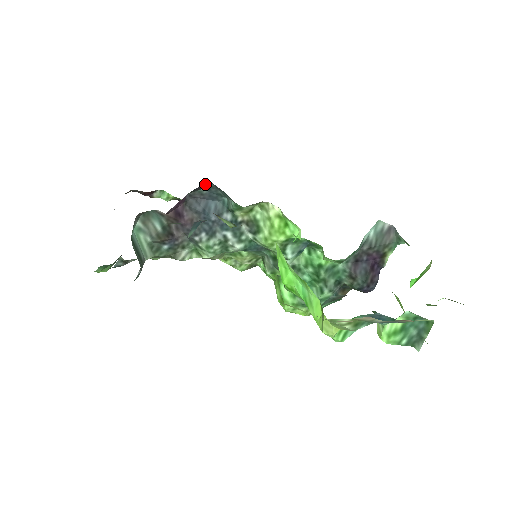
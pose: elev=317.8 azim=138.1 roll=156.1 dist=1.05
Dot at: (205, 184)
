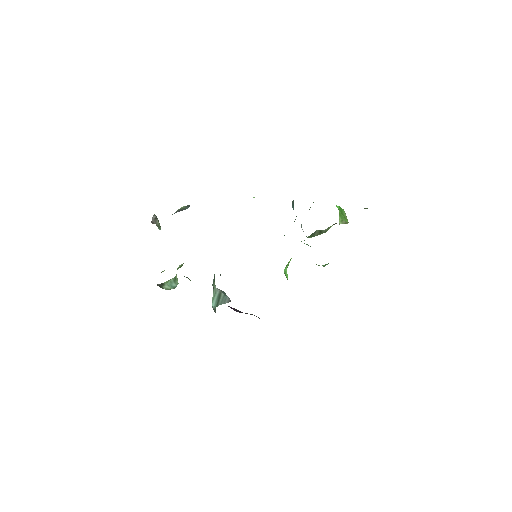
Dot at: occluded
